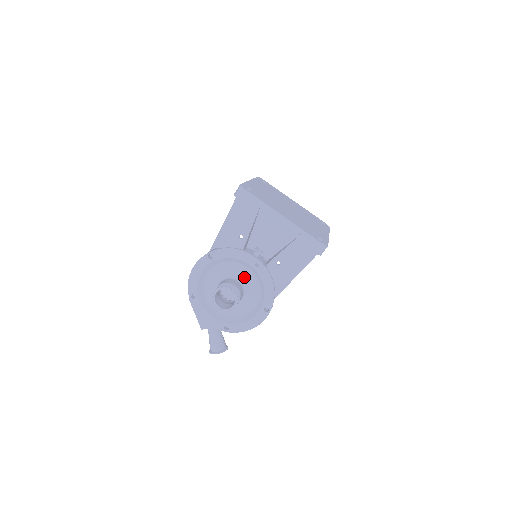
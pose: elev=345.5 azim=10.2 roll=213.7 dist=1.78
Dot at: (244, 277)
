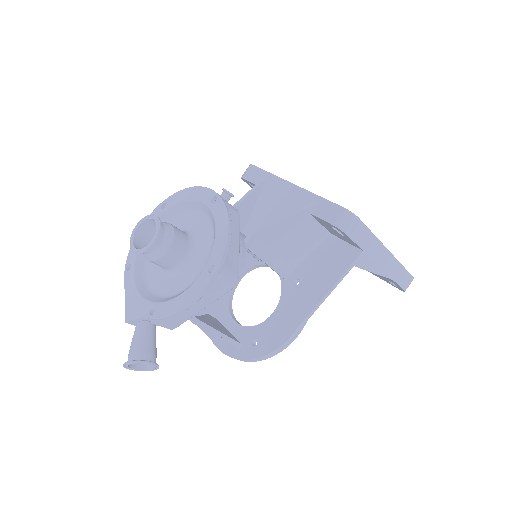
Dot at: (198, 229)
